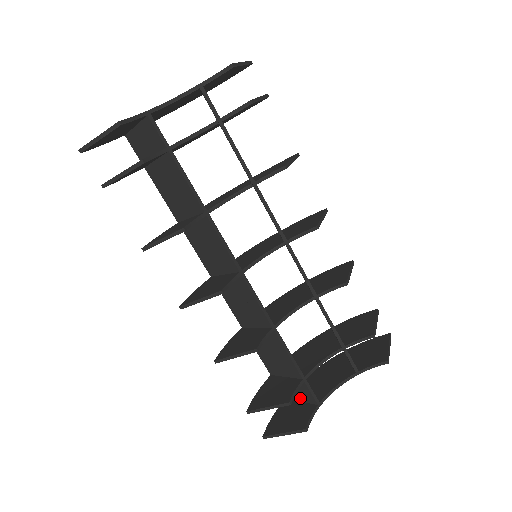
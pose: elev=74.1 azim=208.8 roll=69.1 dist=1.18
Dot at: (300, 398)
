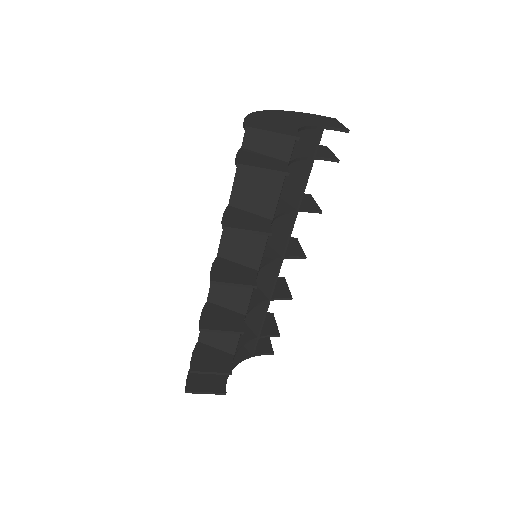
Dot at: occluded
